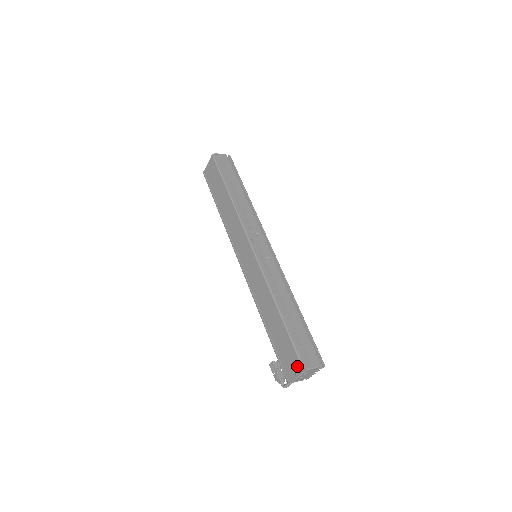
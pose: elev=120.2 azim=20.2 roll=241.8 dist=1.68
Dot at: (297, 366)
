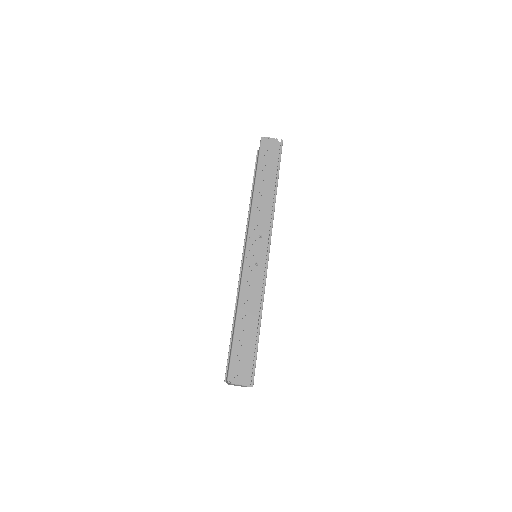
Dot at: occluded
